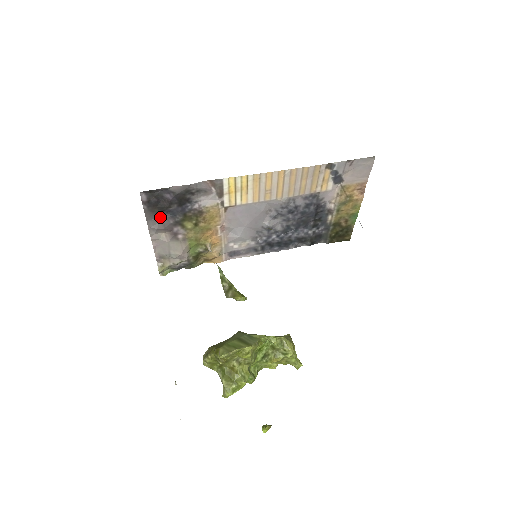
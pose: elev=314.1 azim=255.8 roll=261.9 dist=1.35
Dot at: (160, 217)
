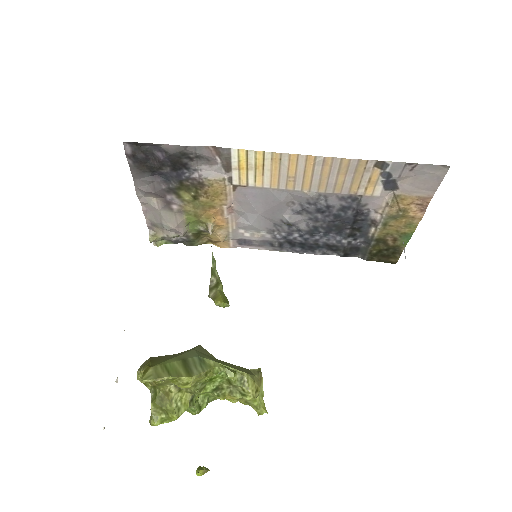
Dot at: (150, 178)
